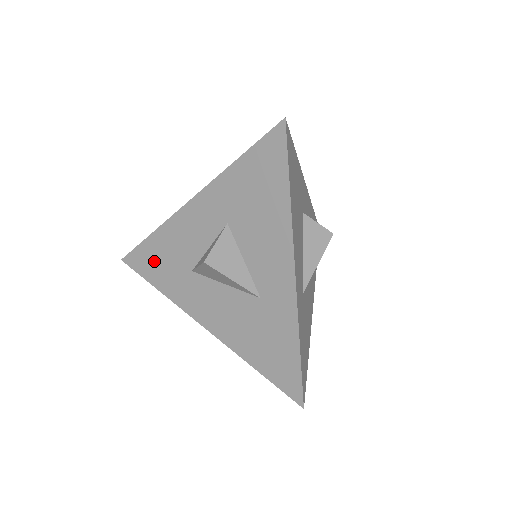
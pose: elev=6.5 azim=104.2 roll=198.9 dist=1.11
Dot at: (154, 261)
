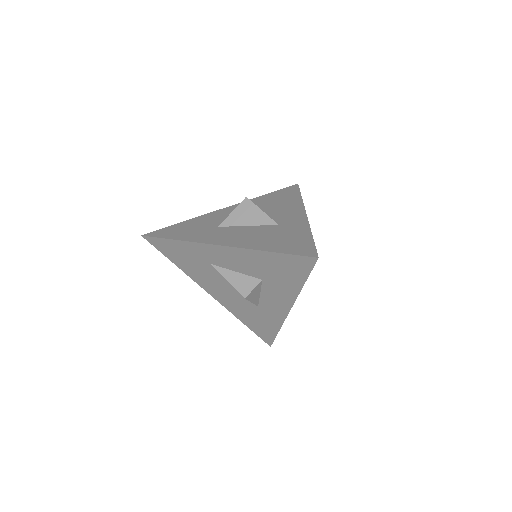
Dot at: (180, 230)
